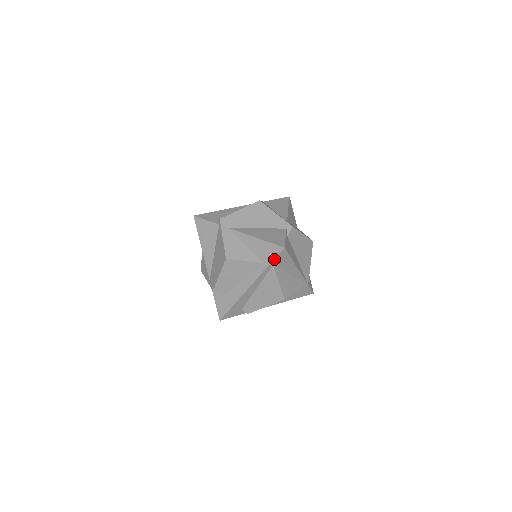
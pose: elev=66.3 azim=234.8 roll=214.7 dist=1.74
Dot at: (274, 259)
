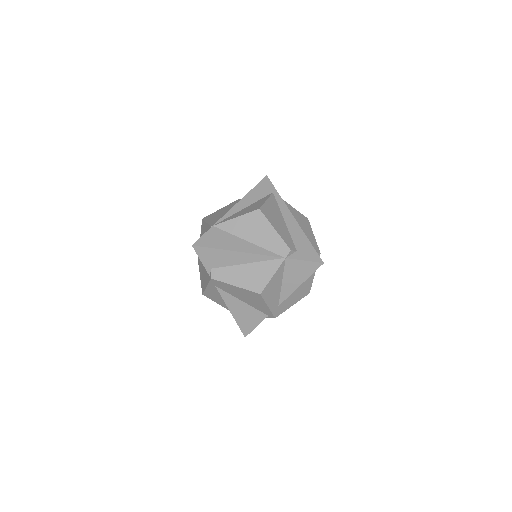
Dot at: occluded
